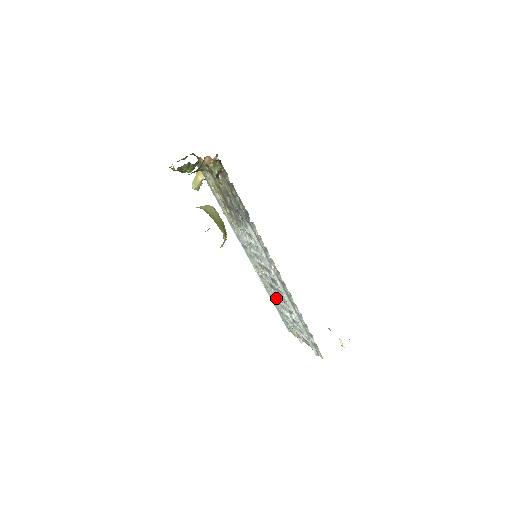
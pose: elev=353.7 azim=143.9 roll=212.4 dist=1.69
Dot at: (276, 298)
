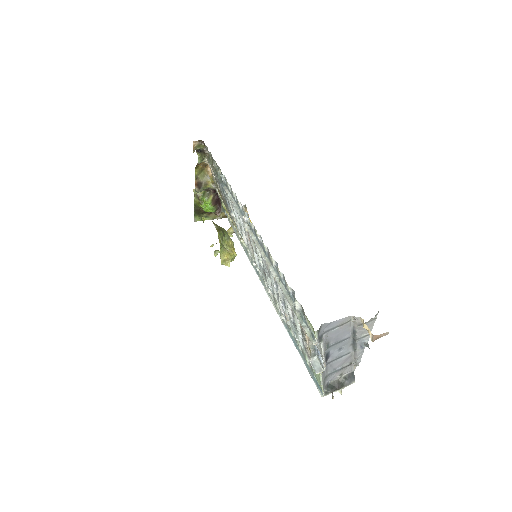
Dot at: occluded
